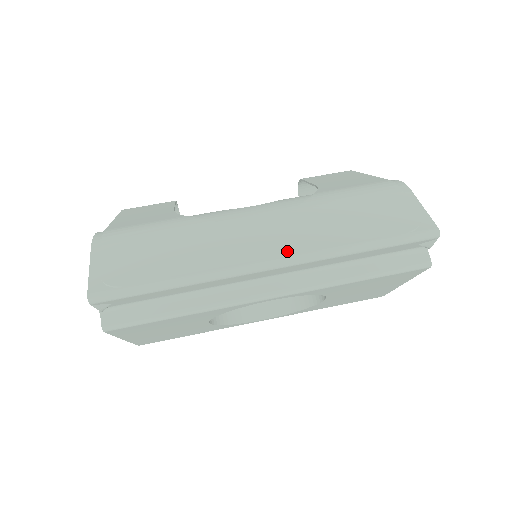
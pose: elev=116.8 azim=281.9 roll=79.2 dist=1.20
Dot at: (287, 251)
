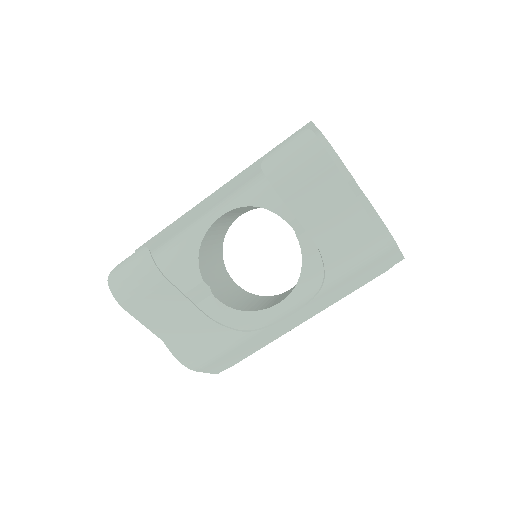
Dot at: (315, 314)
